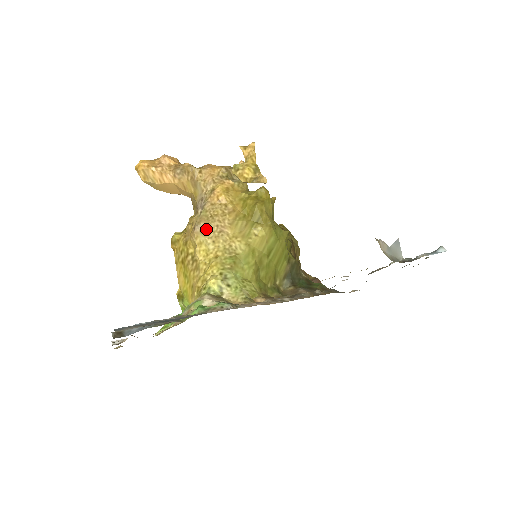
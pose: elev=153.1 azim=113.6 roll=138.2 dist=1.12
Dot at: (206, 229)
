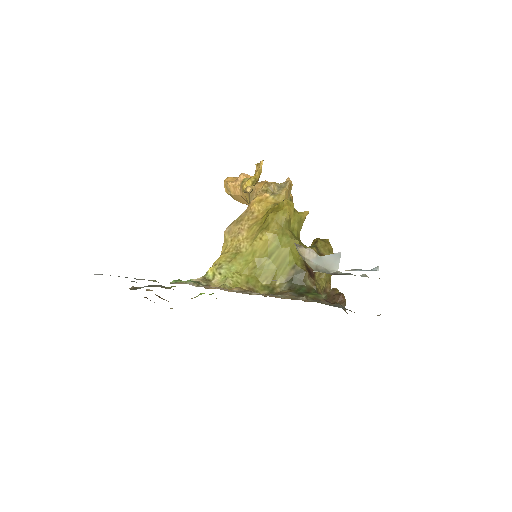
Dot at: (232, 230)
